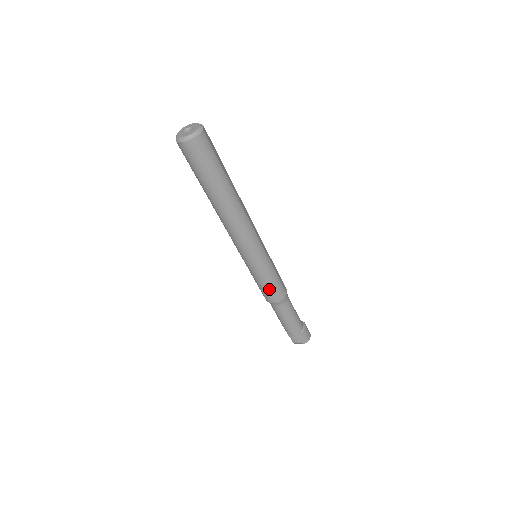
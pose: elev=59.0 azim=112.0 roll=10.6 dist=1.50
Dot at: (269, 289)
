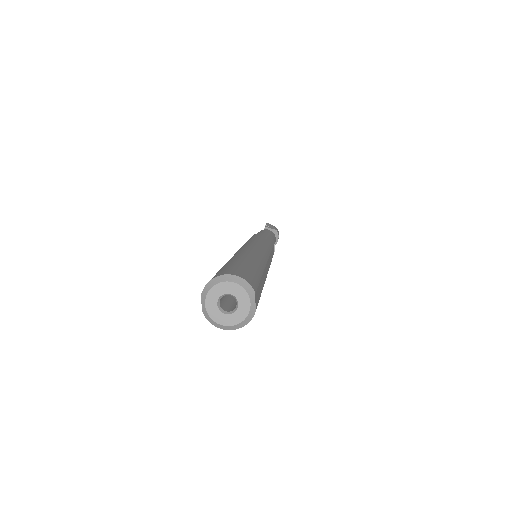
Dot at: occluded
